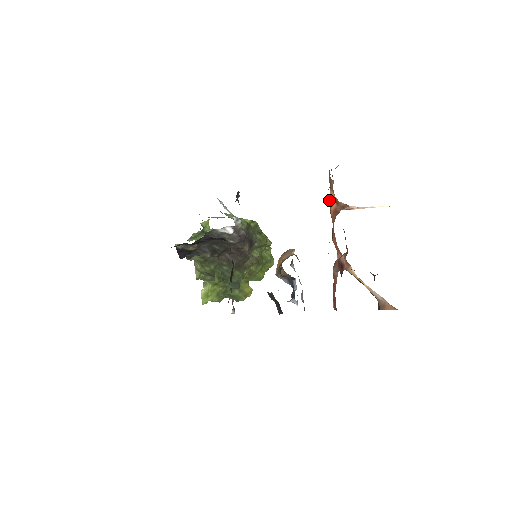
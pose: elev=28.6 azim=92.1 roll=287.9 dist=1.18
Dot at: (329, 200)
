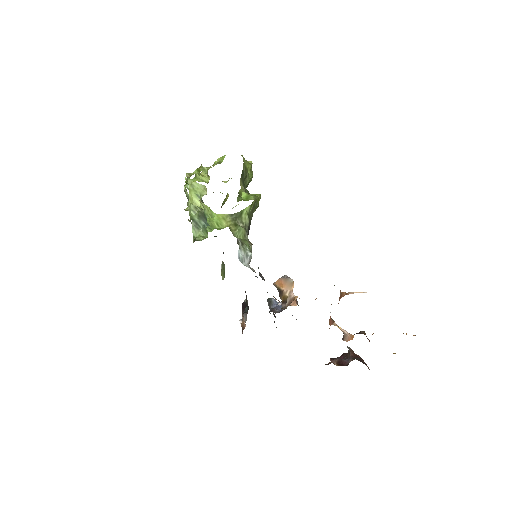
Dot at: occluded
